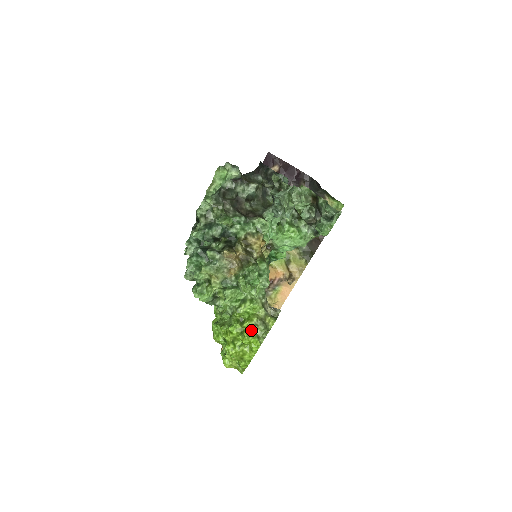
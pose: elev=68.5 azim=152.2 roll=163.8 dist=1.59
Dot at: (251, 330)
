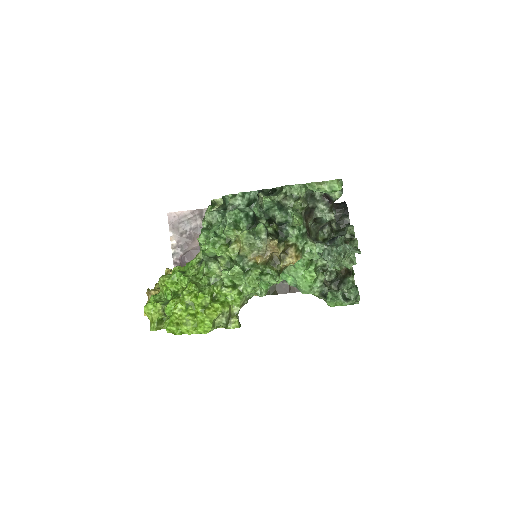
Dot at: (216, 314)
